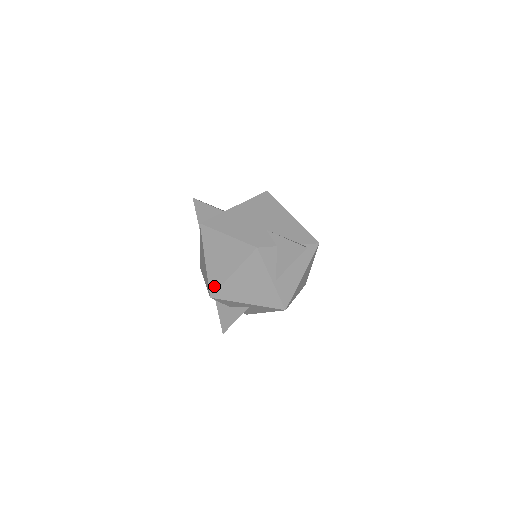
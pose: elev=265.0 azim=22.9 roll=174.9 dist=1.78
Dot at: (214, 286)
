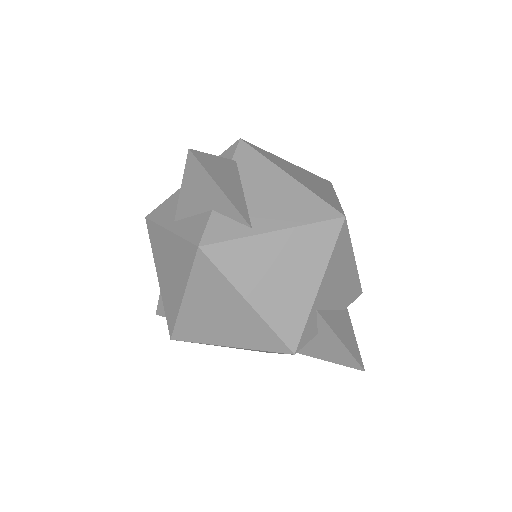
Dot at: (185, 335)
